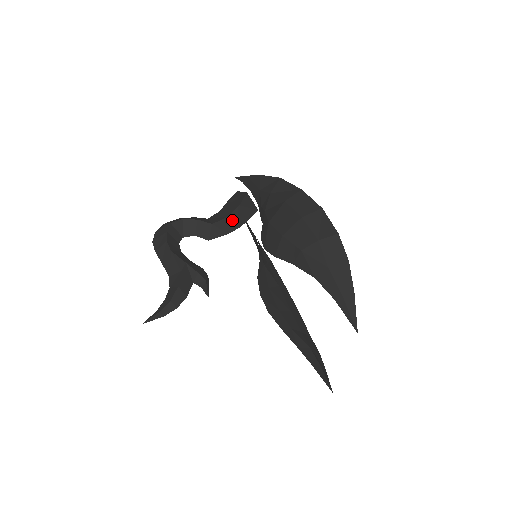
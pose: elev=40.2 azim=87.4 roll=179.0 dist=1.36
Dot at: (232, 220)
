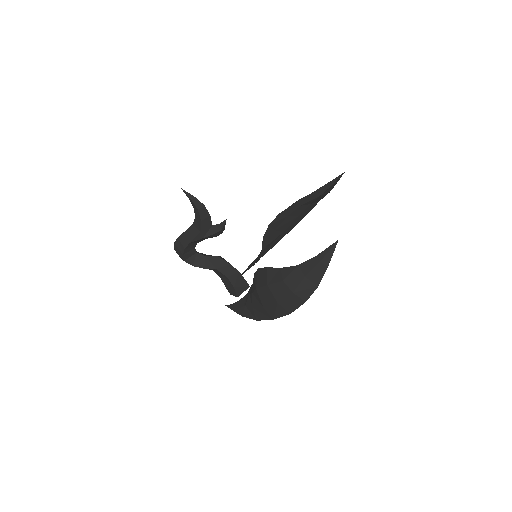
Dot at: occluded
